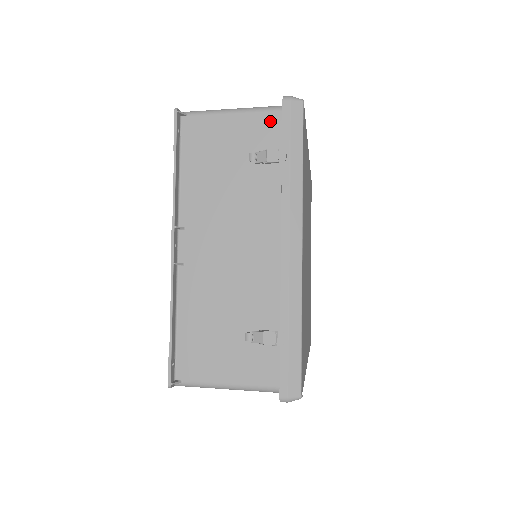
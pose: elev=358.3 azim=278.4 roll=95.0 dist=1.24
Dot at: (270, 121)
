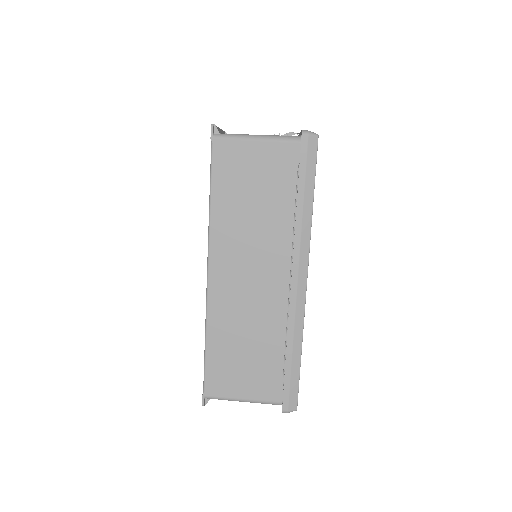
Dot at: occluded
